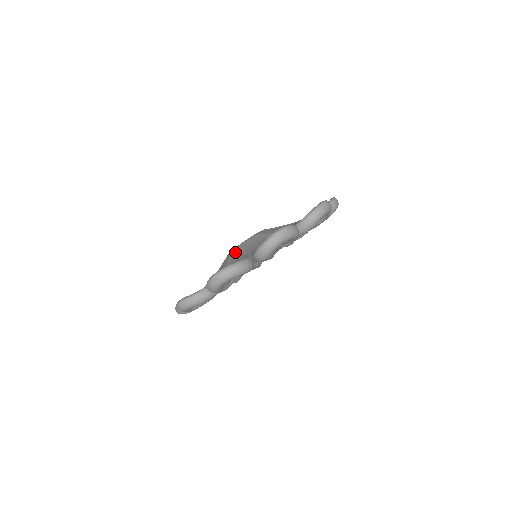
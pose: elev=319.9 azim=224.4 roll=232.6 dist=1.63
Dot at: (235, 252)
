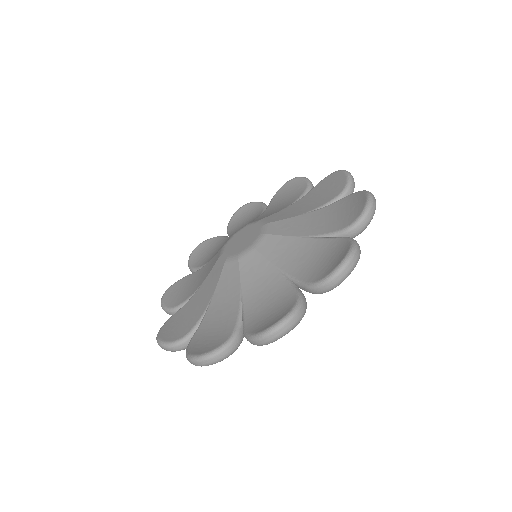
Dot at: (267, 248)
